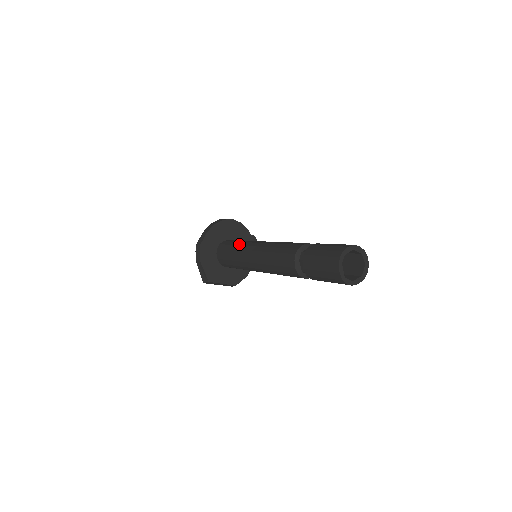
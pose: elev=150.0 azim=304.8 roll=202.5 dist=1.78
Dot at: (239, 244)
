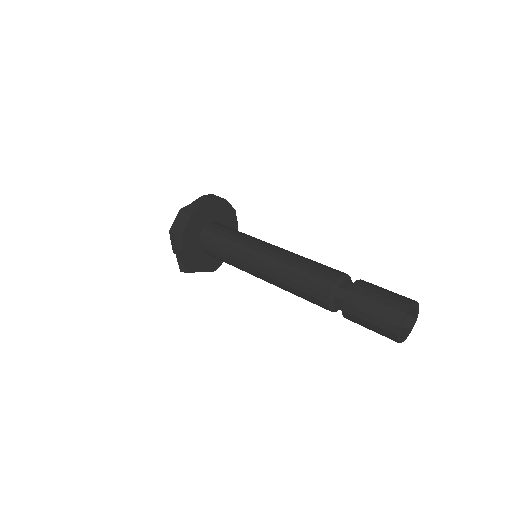
Dot at: (236, 241)
